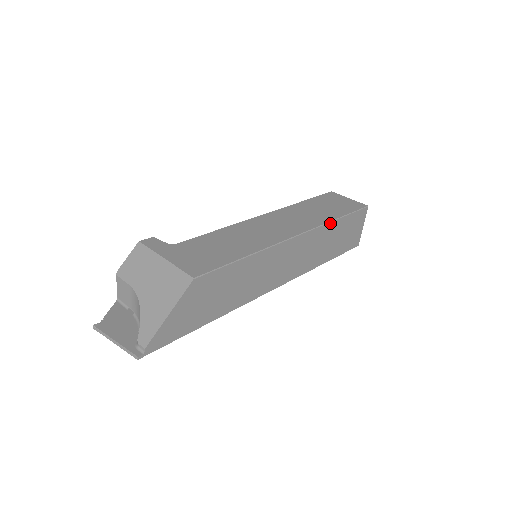
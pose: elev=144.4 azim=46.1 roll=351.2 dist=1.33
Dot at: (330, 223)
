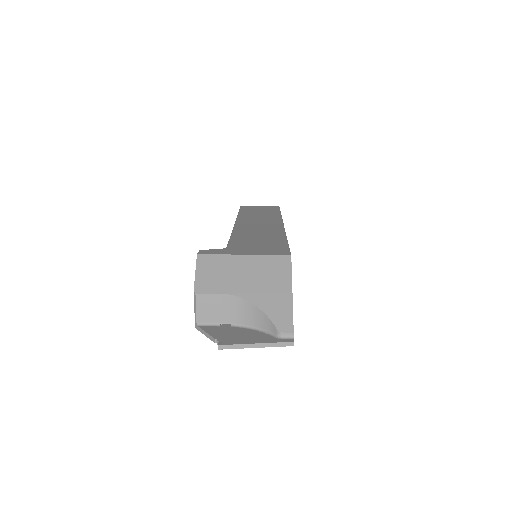
Dot at: occluded
